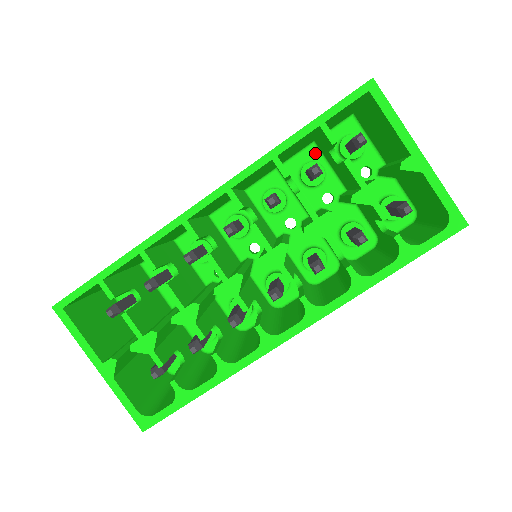
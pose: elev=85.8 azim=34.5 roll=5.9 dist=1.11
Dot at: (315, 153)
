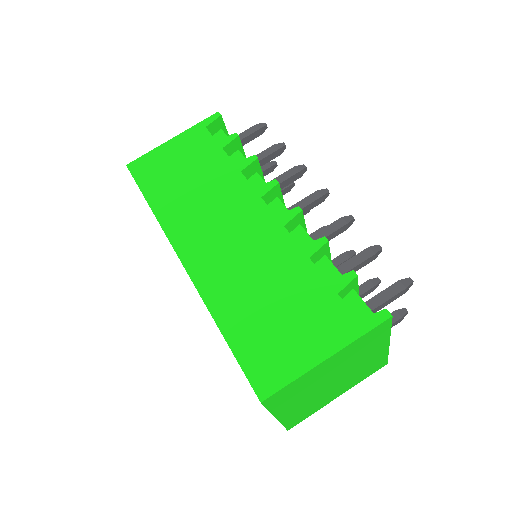
Dot at: occluded
